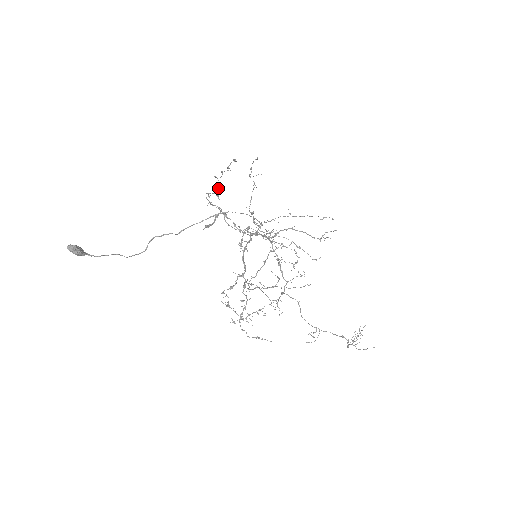
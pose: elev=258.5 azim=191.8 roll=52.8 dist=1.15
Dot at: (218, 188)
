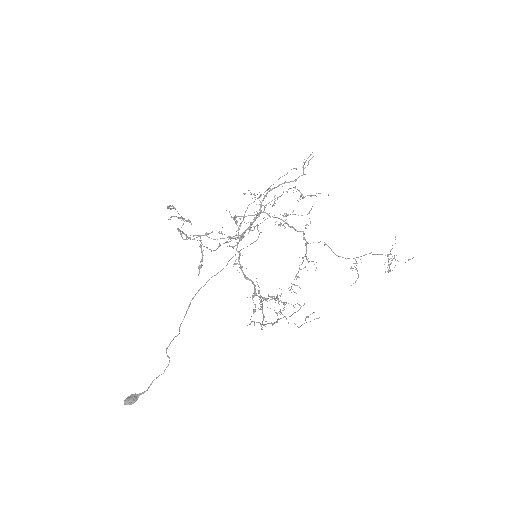
Dot at: (182, 218)
